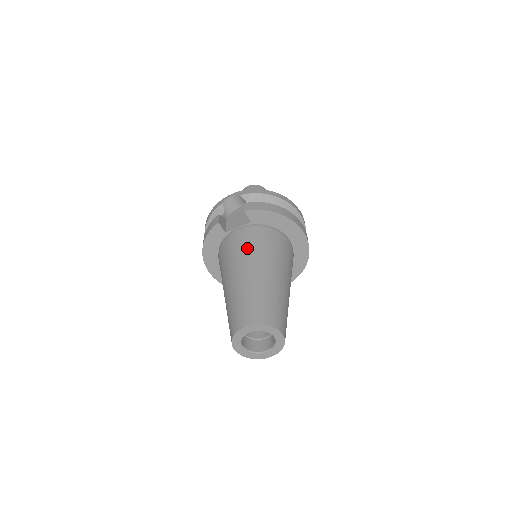
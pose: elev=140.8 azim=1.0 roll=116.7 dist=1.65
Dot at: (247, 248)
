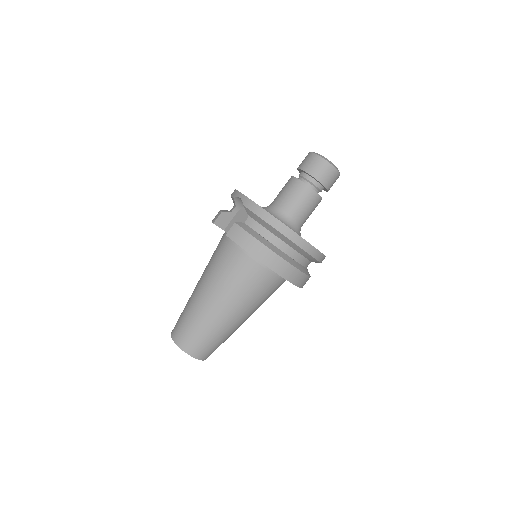
Dot at: (217, 269)
